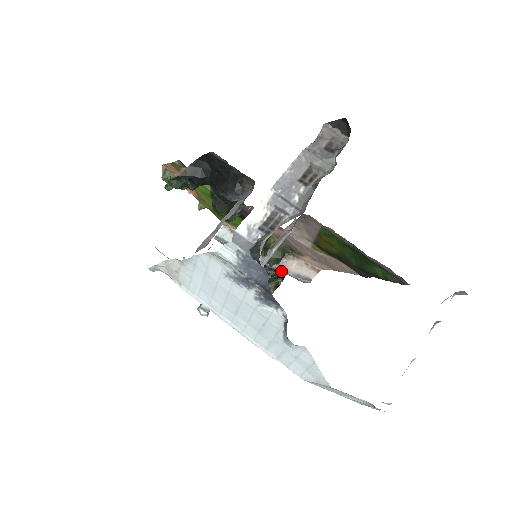
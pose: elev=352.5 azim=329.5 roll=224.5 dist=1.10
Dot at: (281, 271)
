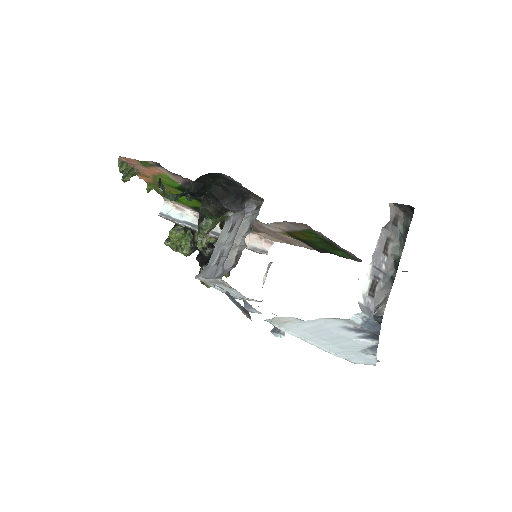
Dot at: occluded
